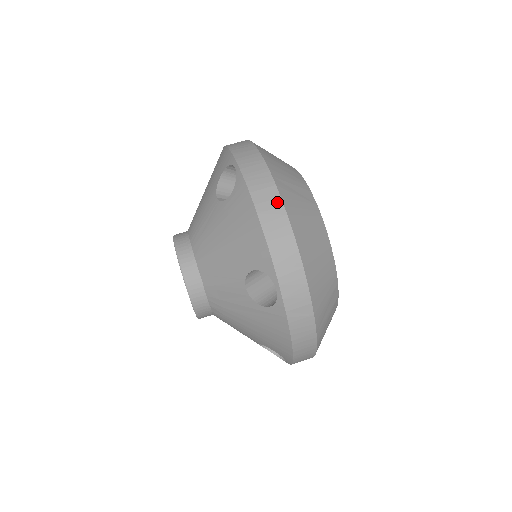
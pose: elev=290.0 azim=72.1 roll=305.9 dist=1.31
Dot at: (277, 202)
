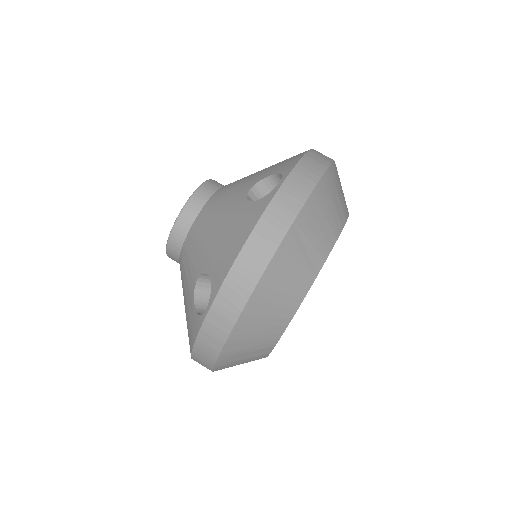
Dot at: (271, 247)
